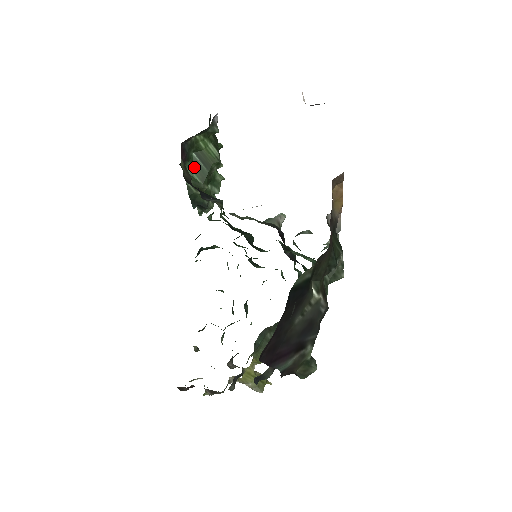
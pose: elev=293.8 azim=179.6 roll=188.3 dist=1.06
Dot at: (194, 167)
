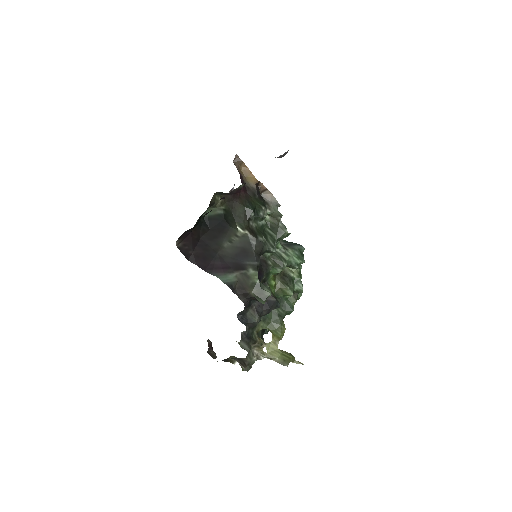
Dot at: occluded
